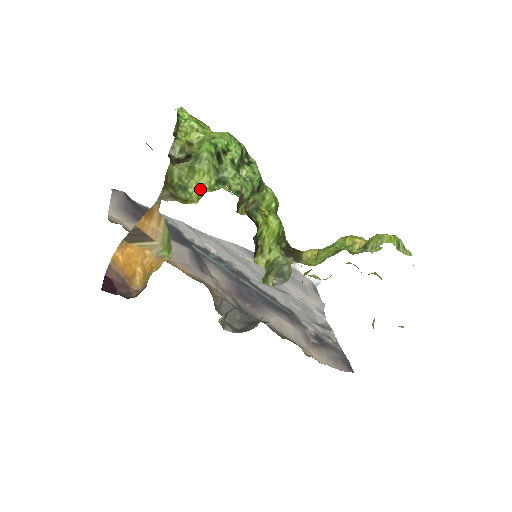
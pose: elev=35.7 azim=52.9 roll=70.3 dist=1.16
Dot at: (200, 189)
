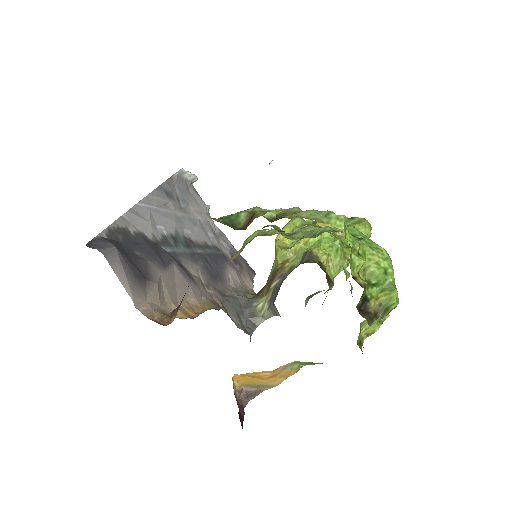
Dot at: (371, 326)
